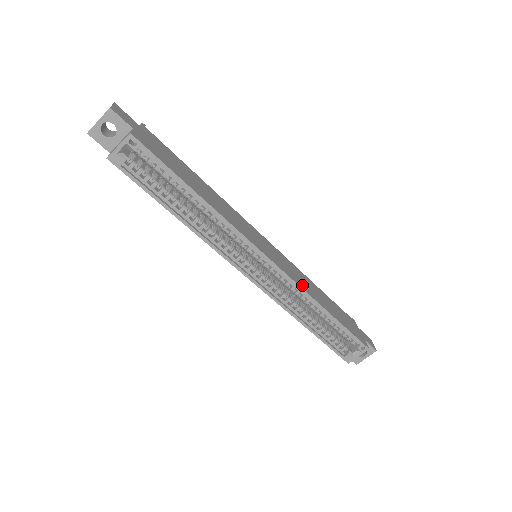
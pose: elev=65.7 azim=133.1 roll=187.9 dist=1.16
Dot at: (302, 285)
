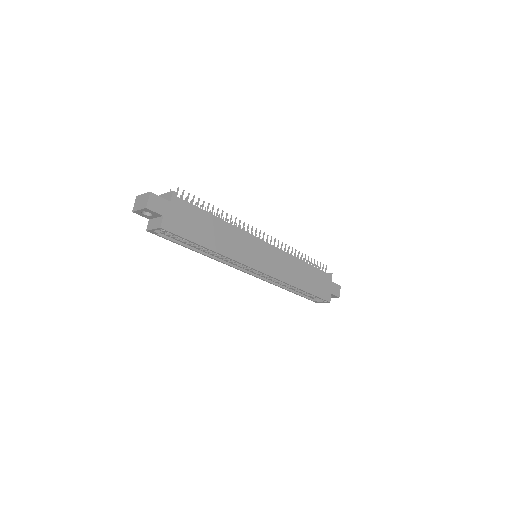
Dot at: (285, 277)
